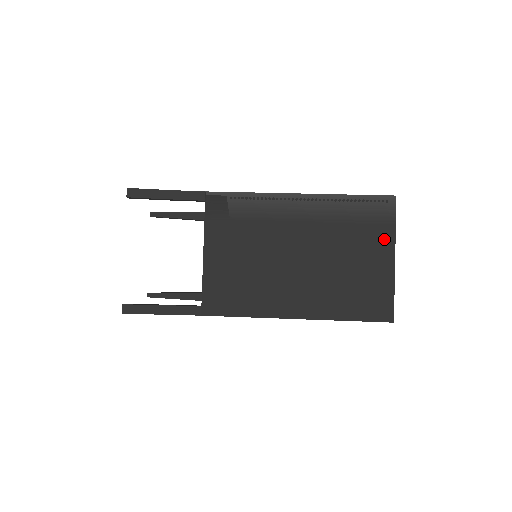
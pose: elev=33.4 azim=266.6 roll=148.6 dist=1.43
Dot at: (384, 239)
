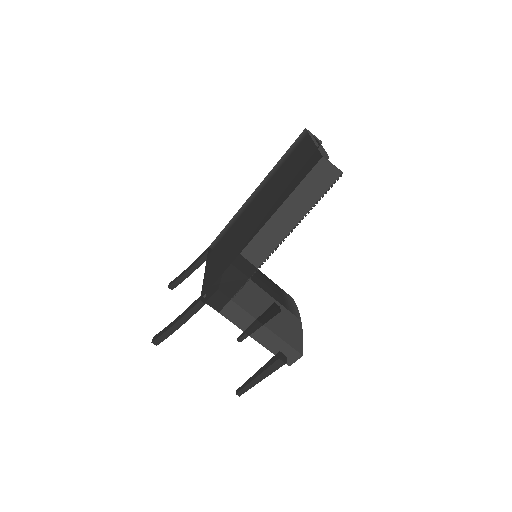
Dot at: (303, 145)
